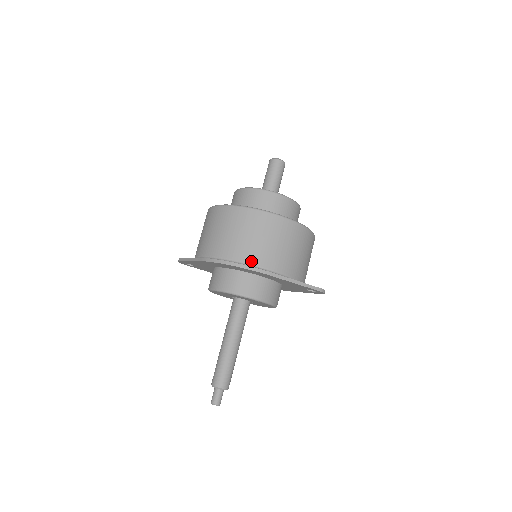
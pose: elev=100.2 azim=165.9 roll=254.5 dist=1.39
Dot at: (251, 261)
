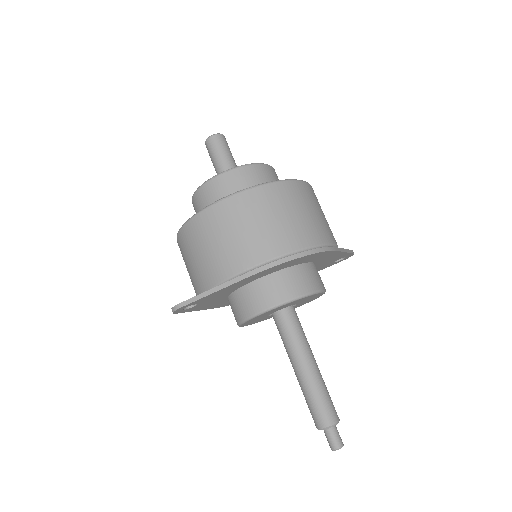
Dot at: (318, 241)
